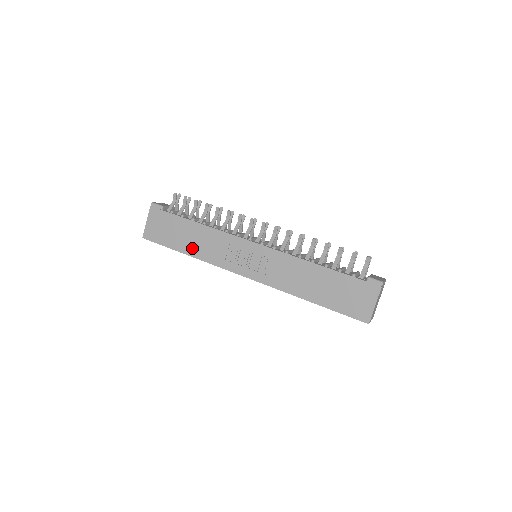
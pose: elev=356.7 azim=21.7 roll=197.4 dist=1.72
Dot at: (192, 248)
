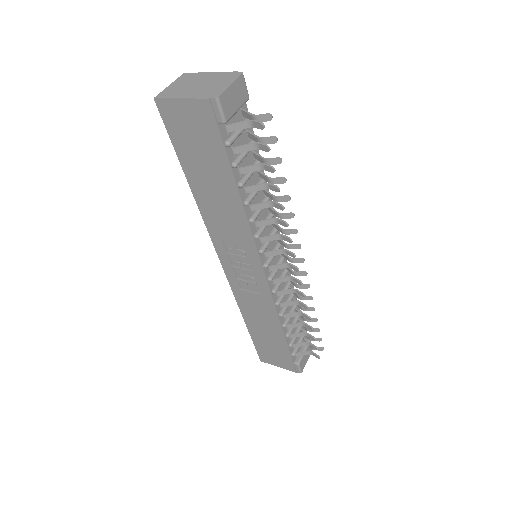
Dot at: (203, 194)
